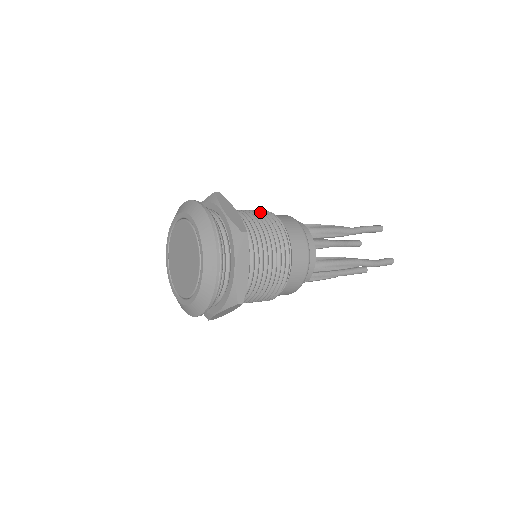
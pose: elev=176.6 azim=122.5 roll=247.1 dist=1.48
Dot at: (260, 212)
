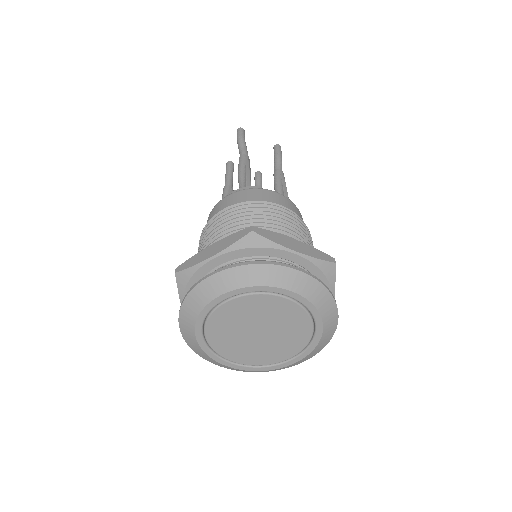
Dot at: occluded
